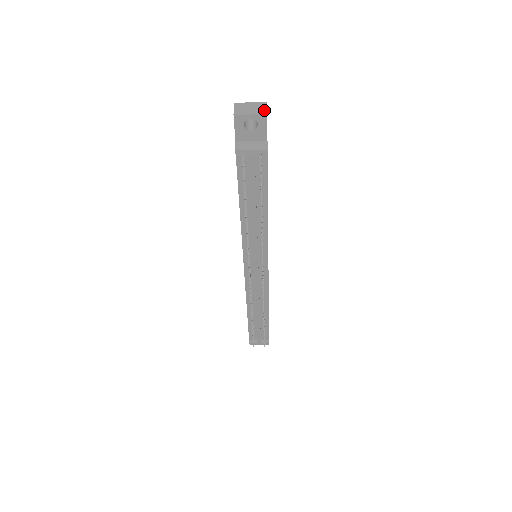
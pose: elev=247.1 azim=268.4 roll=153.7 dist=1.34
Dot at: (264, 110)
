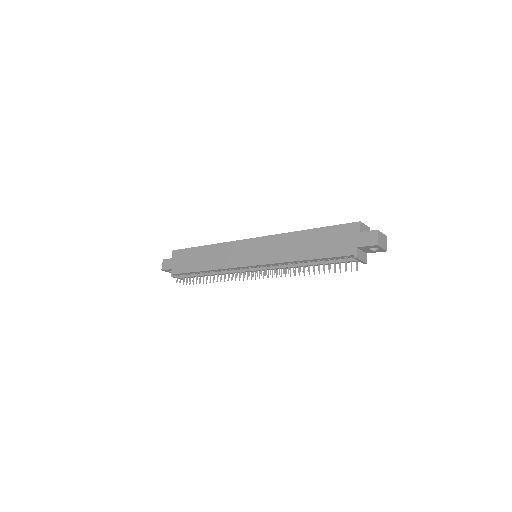
Dot at: (386, 246)
